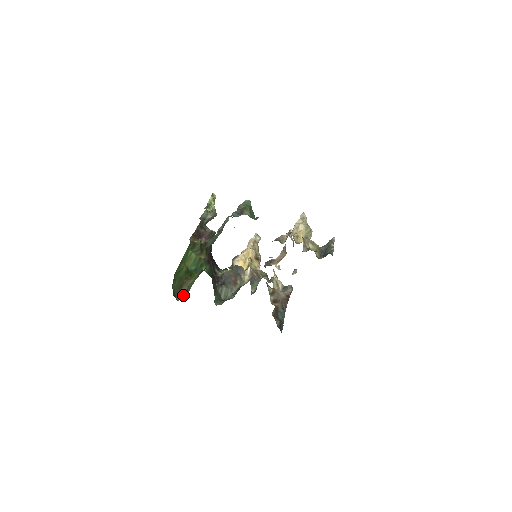
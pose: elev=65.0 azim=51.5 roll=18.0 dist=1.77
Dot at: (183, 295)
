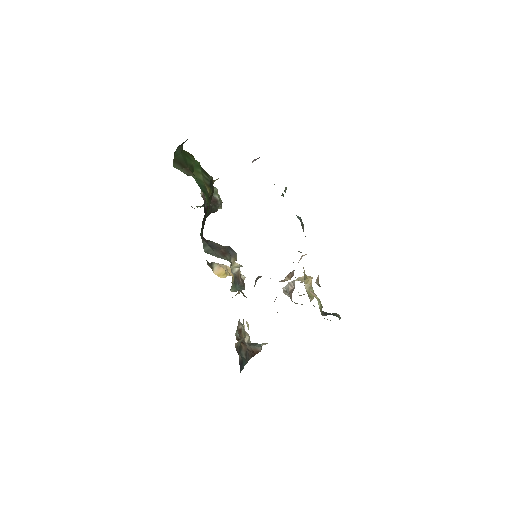
Dot at: (181, 171)
